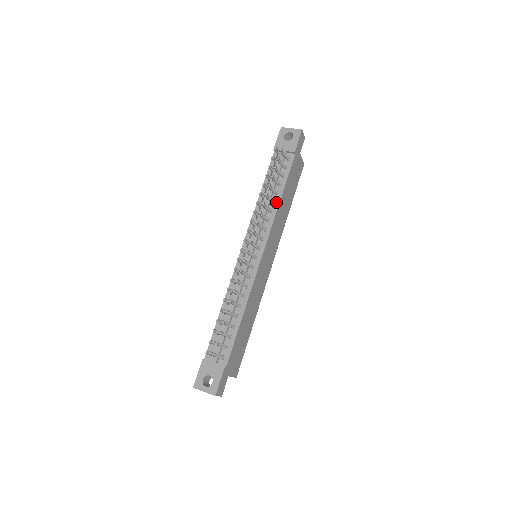
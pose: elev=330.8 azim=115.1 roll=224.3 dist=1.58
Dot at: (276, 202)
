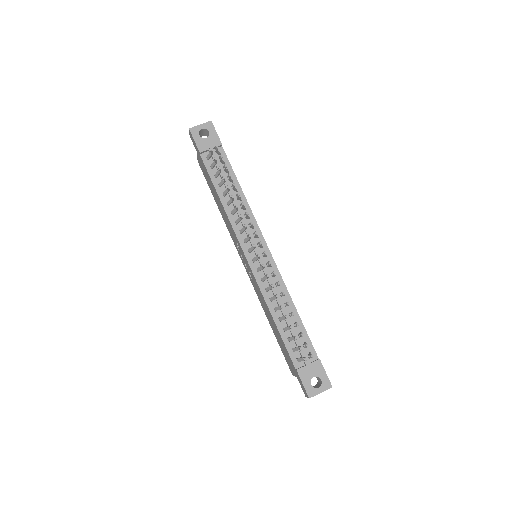
Dot at: (242, 198)
